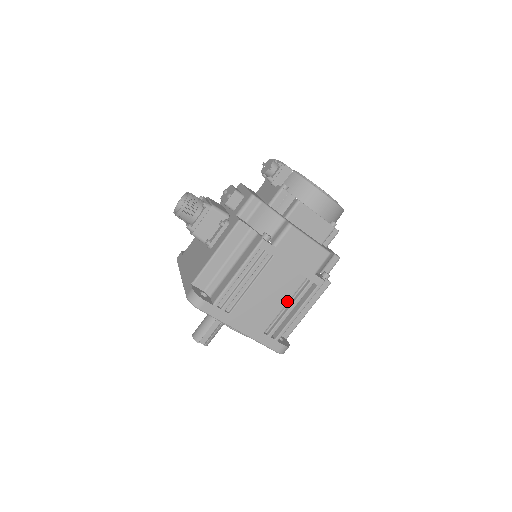
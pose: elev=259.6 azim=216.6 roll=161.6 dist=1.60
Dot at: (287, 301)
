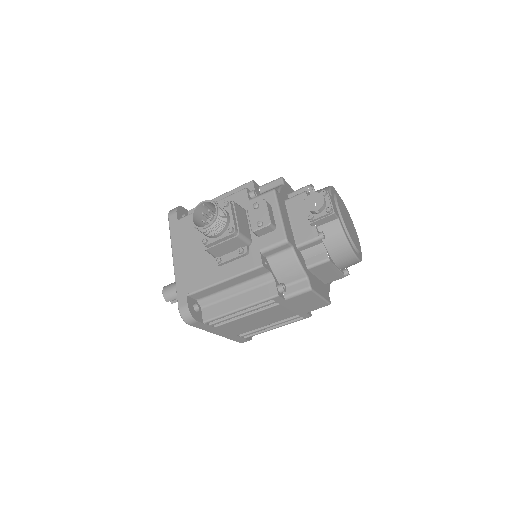
Dot at: (271, 323)
